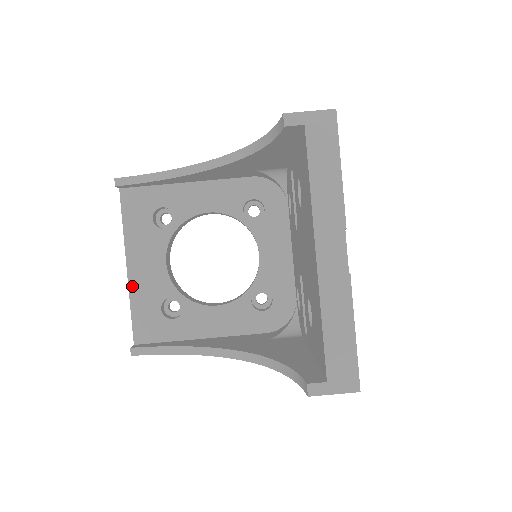
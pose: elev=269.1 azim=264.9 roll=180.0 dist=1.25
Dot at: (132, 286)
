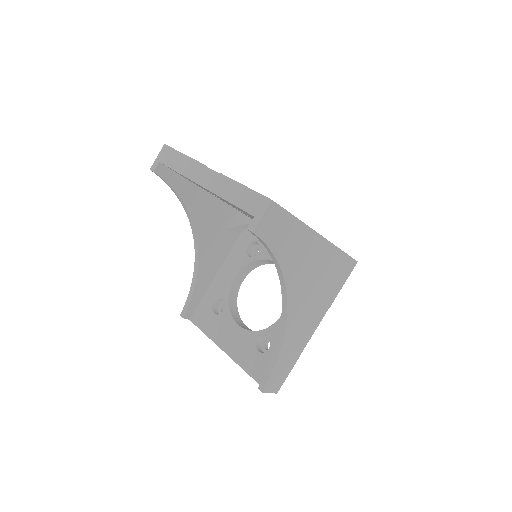
Dot at: (234, 358)
